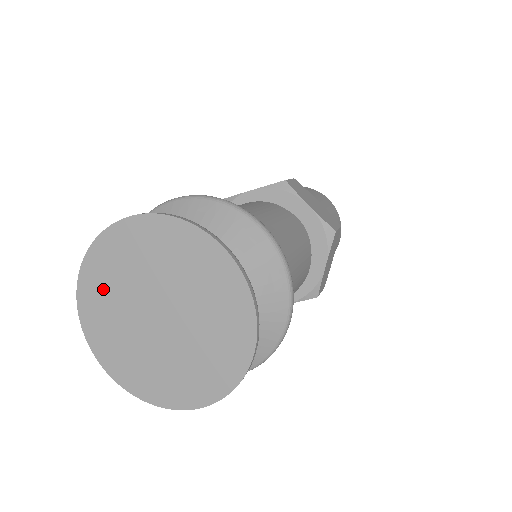
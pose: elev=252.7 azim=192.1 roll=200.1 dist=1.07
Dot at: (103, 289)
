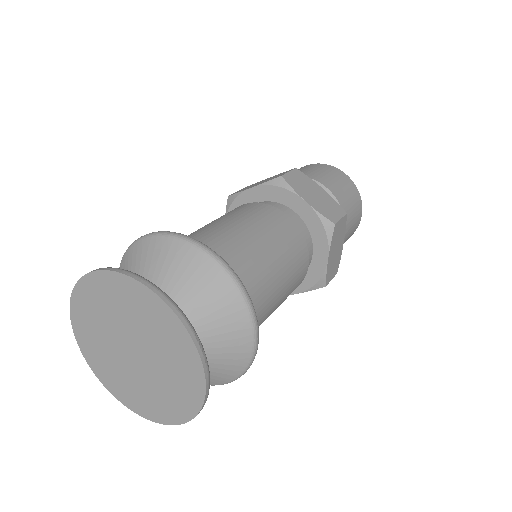
Dot at: (112, 376)
